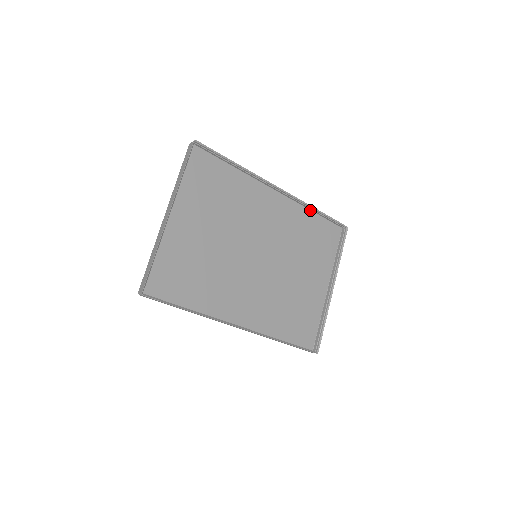
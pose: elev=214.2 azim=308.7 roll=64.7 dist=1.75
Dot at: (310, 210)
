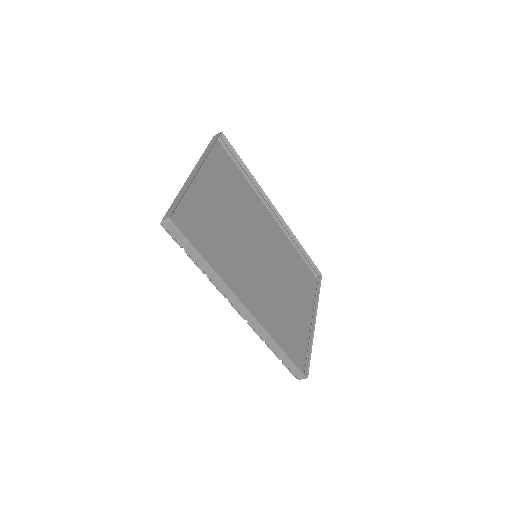
Dot at: (293, 246)
